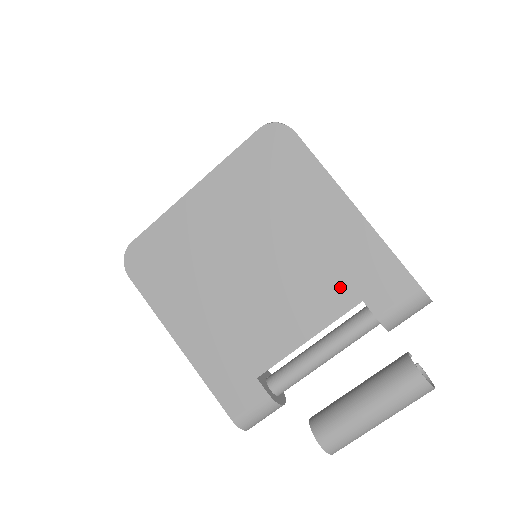
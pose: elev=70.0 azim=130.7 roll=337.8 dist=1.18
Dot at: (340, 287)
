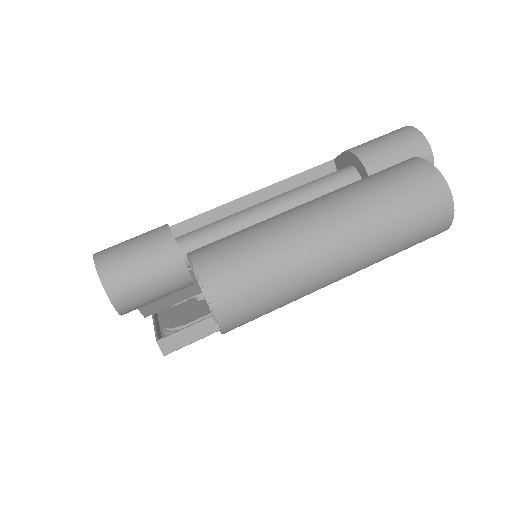
Dot at: occluded
